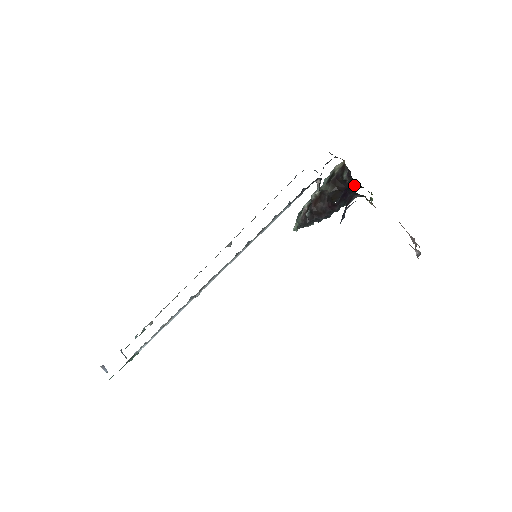
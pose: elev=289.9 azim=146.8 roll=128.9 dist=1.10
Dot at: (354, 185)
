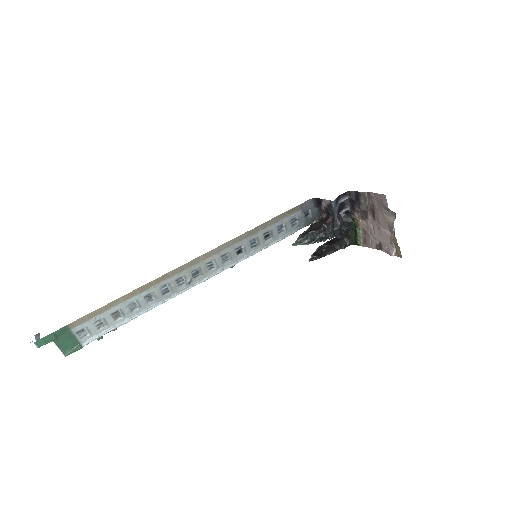
Dot at: (344, 240)
